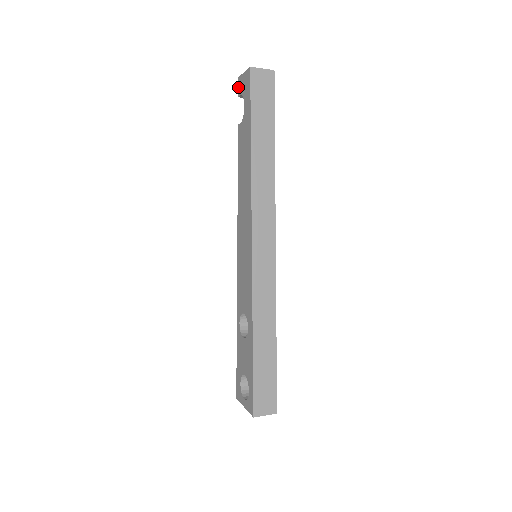
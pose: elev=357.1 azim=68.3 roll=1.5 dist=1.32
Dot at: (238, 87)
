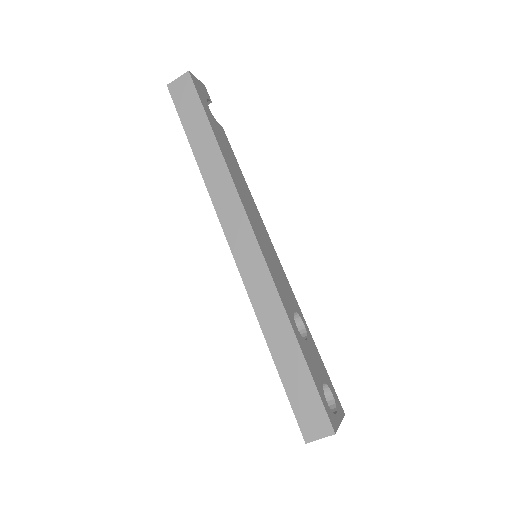
Dot at: occluded
